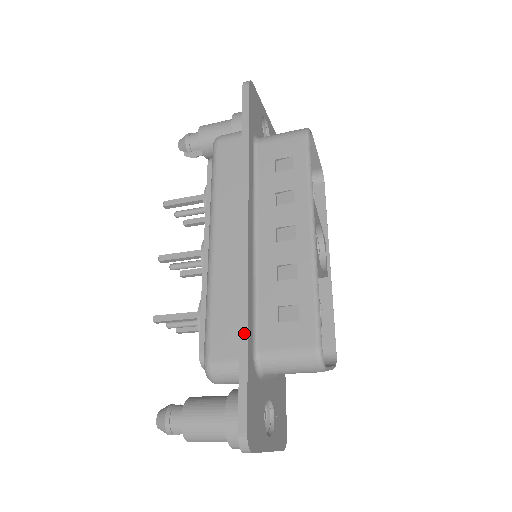
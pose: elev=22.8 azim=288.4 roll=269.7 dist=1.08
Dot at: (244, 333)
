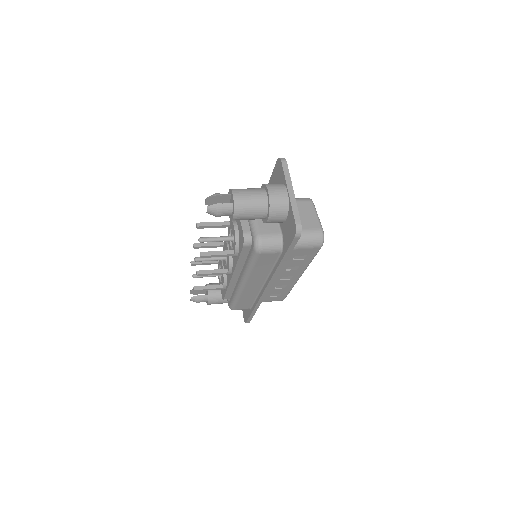
Dot at: (256, 309)
